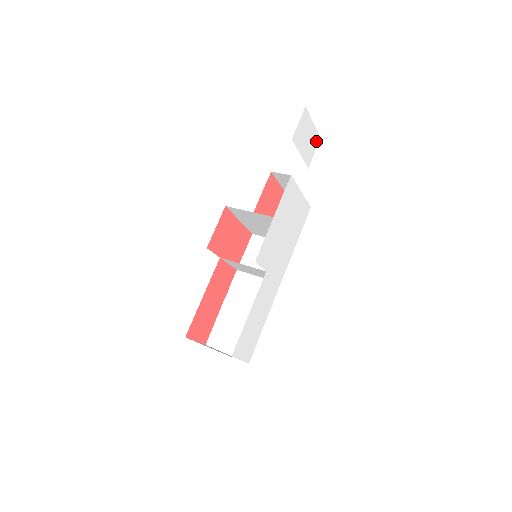
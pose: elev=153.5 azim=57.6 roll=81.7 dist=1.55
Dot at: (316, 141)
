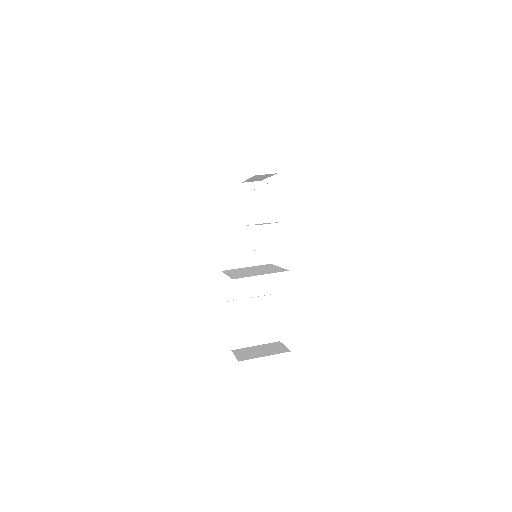
Dot at: occluded
